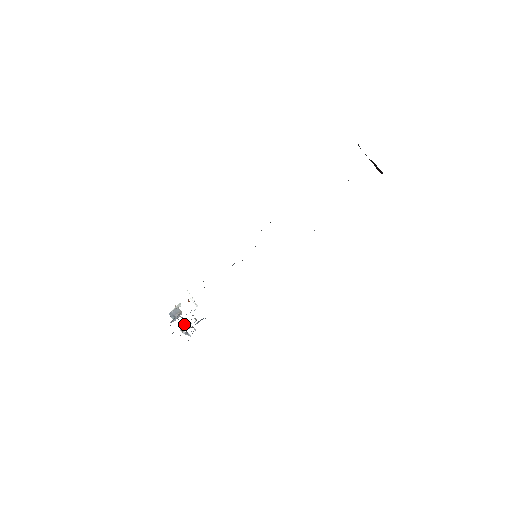
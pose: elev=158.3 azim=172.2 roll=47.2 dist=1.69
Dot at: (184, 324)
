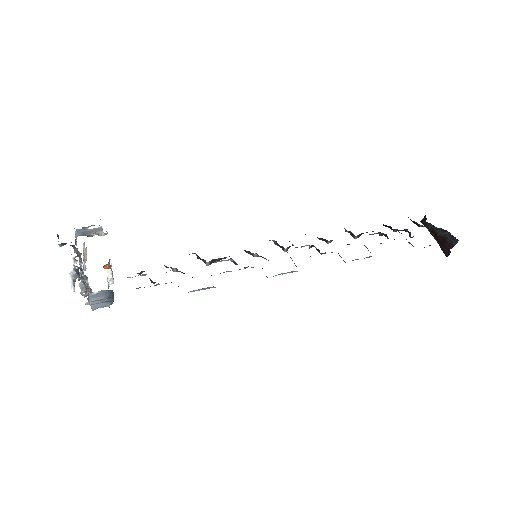
Dot at: (82, 266)
